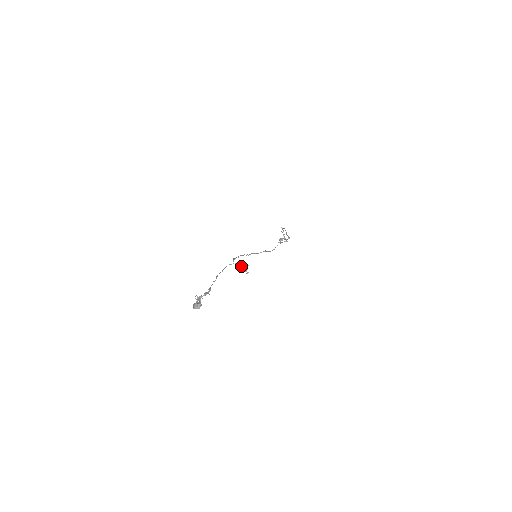
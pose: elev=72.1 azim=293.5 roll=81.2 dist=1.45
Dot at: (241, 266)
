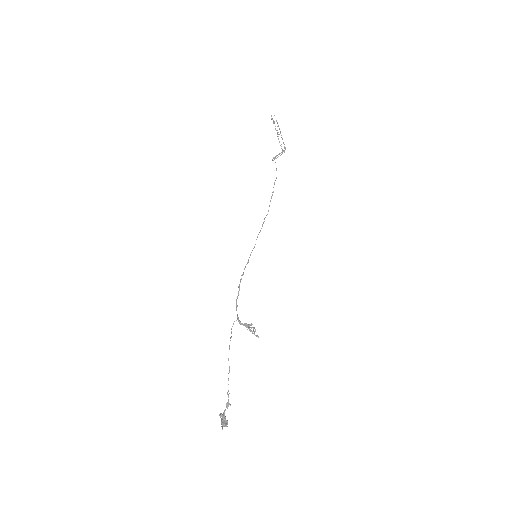
Dot at: (247, 327)
